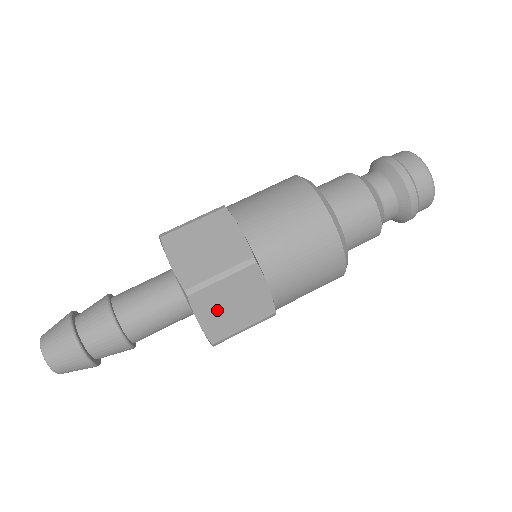
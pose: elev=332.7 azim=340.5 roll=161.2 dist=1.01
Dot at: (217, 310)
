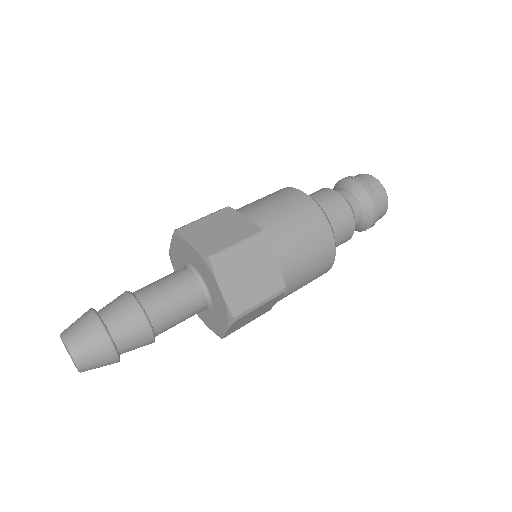
Dot at: (236, 280)
